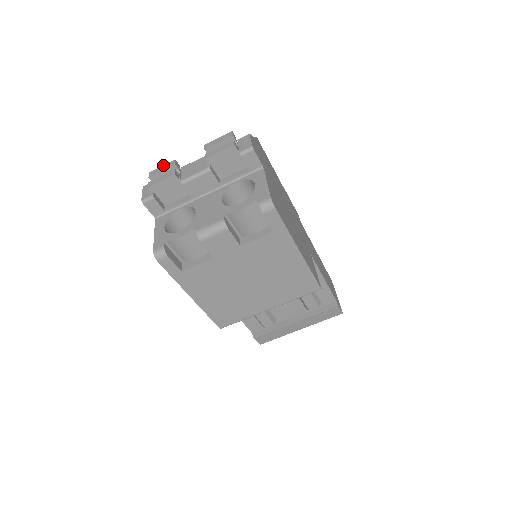
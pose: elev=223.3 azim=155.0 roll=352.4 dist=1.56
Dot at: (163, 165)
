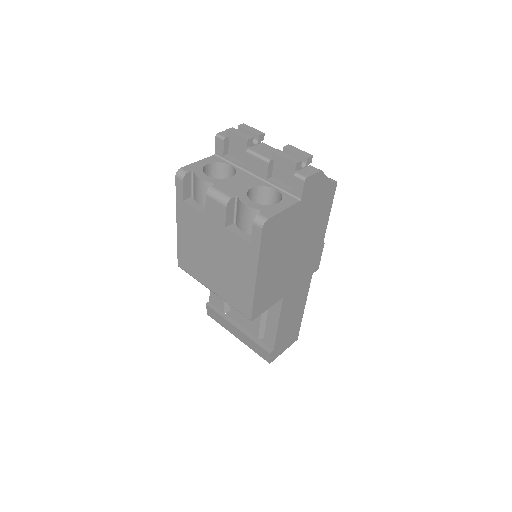
Dot at: occluded
